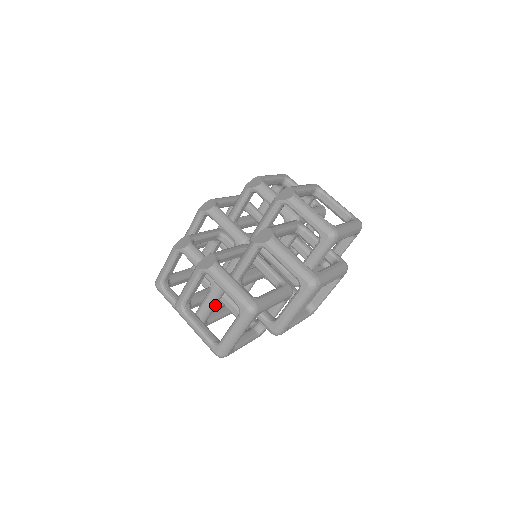
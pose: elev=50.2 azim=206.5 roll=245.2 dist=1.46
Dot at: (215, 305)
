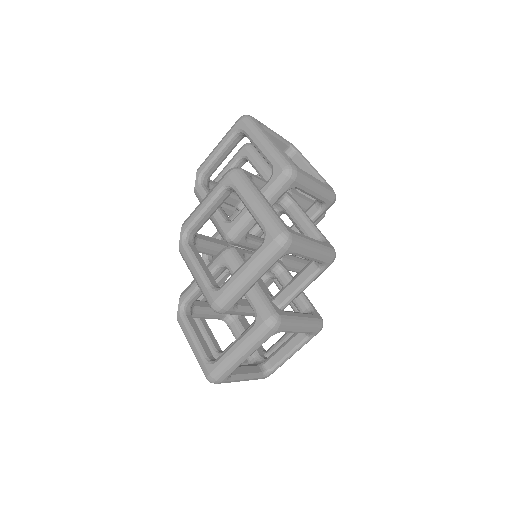
Dot at: occluded
